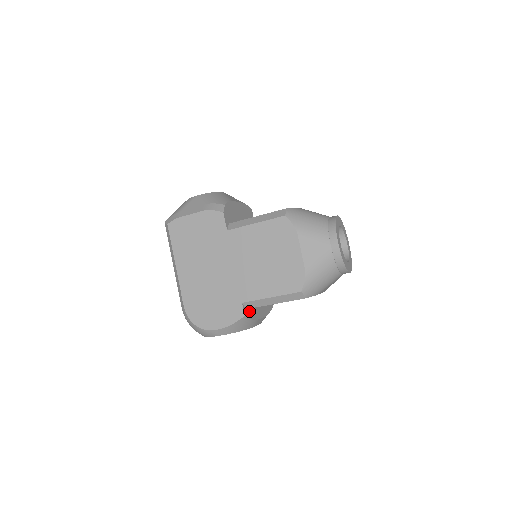
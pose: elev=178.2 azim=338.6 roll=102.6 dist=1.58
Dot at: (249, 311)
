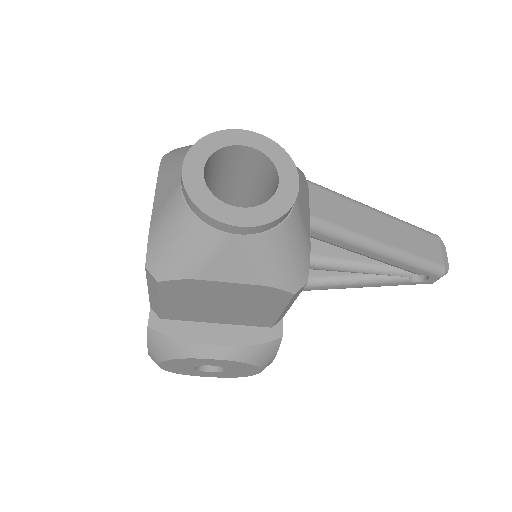
Dot at: (170, 324)
